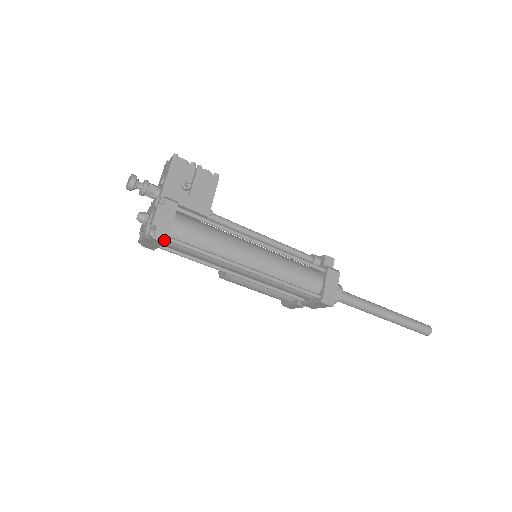
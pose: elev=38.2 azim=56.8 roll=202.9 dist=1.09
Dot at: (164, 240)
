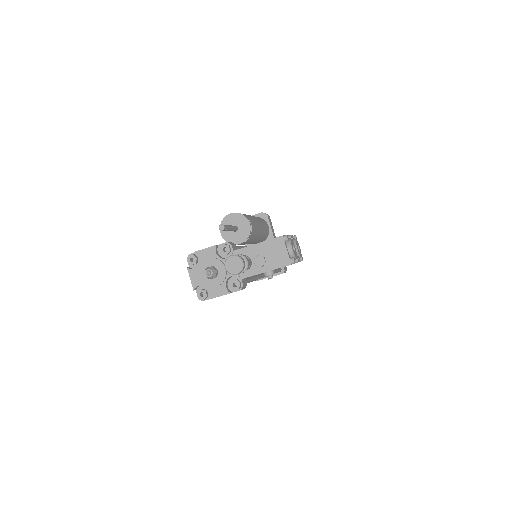
Dot at: occluded
